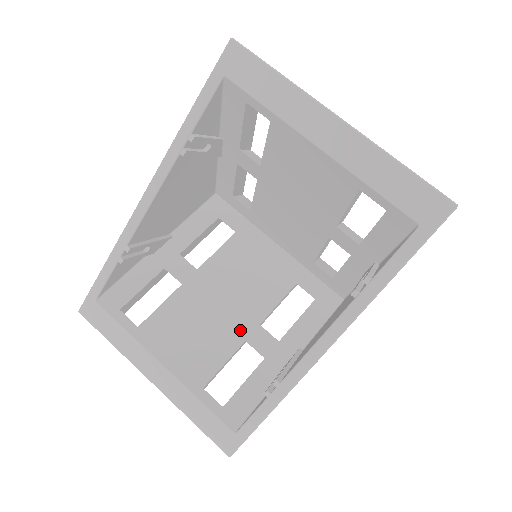
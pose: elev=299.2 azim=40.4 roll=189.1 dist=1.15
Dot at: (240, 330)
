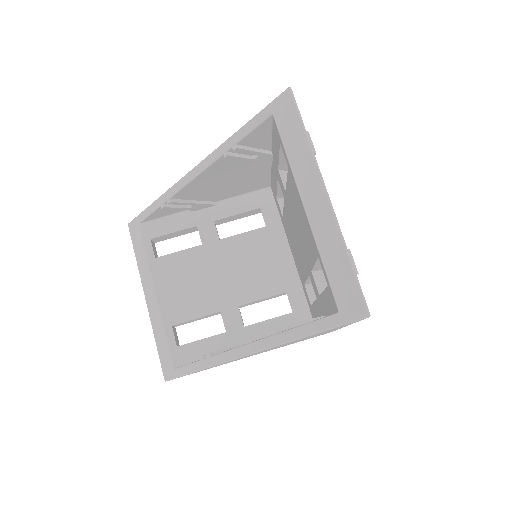
Dot at: (222, 302)
